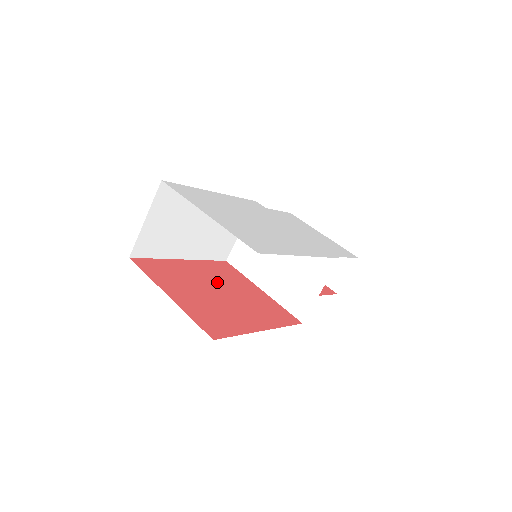
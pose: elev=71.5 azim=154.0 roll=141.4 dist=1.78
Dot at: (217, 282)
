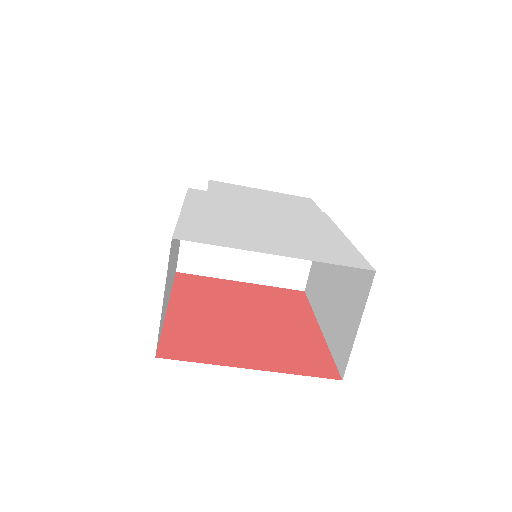
Dot at: (223, 307)
